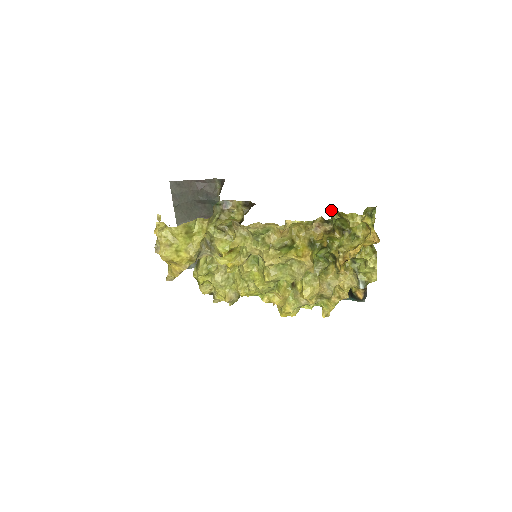
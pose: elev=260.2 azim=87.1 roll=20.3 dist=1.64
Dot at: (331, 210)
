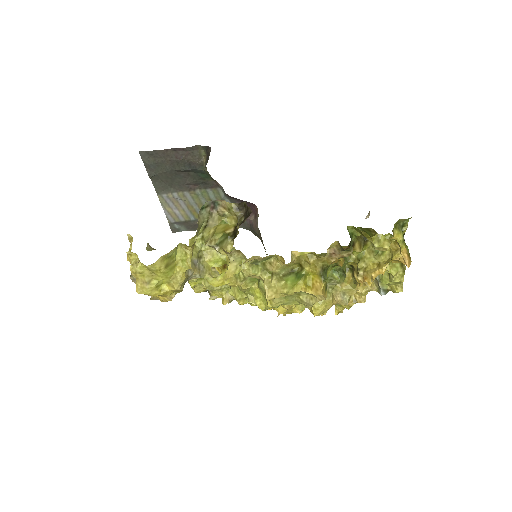
Dot at: (351, 226)
